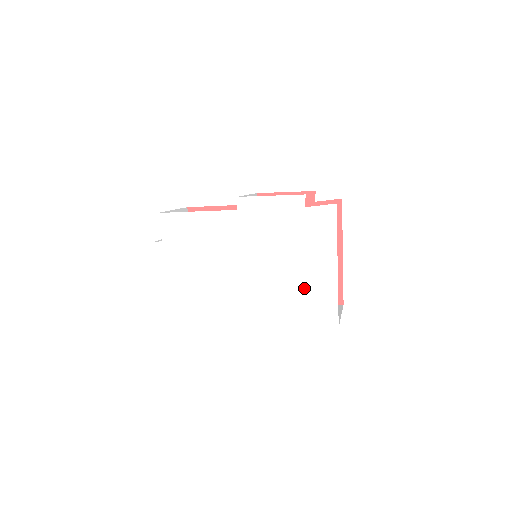
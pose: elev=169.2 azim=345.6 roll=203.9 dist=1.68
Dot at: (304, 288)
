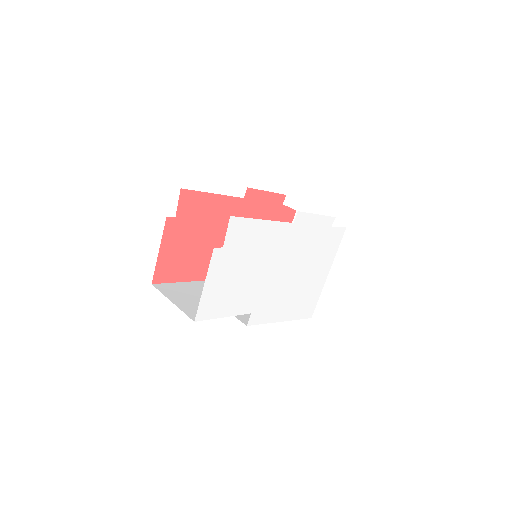
Dot at: (306, 290)
